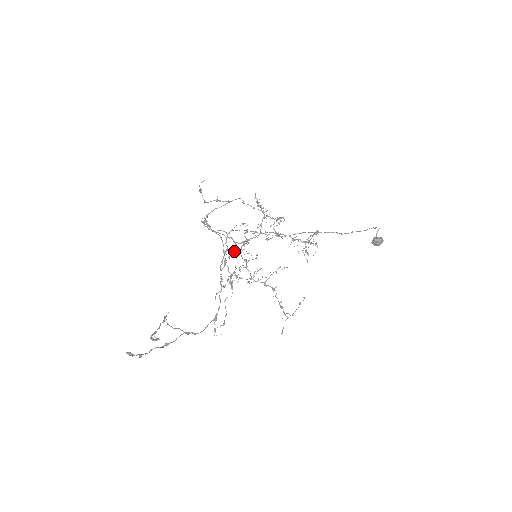
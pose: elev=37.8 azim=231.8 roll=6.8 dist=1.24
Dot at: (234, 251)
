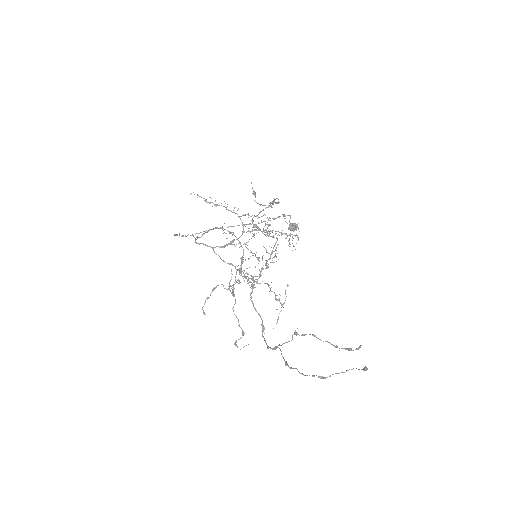
Dot at: (255, 254)
